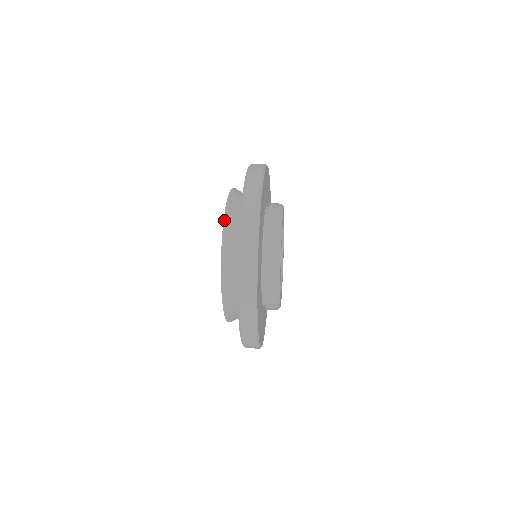
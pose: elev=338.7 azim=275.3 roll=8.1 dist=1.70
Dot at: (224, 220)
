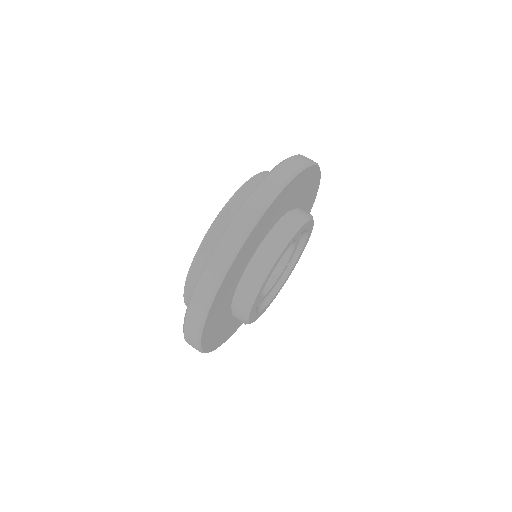
Dot at: (184, 302)
